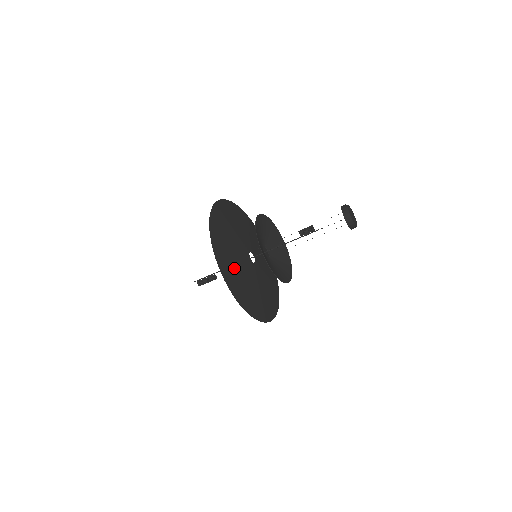
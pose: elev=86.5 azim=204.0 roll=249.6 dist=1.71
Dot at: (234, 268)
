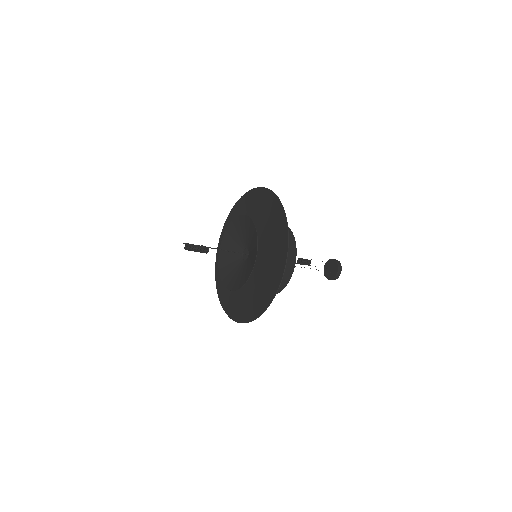
Dot at: (265, 283)
